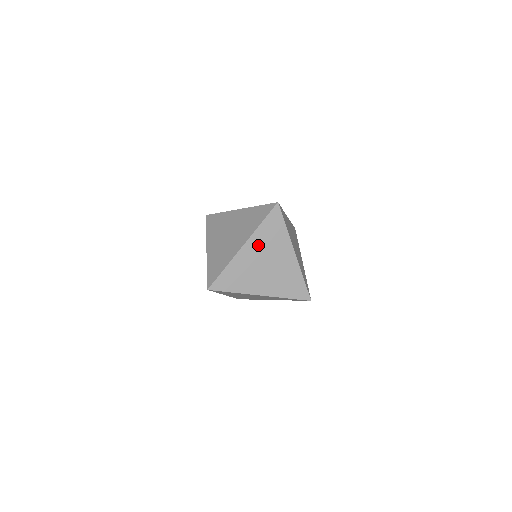
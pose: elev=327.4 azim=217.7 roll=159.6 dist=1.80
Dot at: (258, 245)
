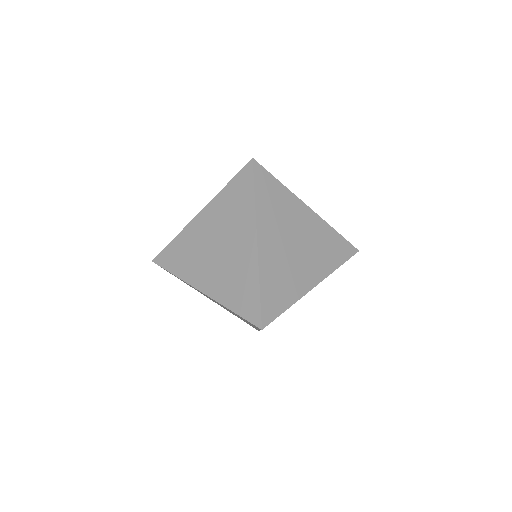
Dot at: (220, 304)
